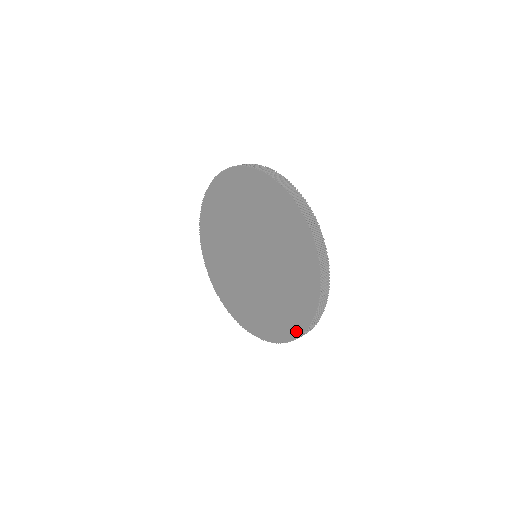
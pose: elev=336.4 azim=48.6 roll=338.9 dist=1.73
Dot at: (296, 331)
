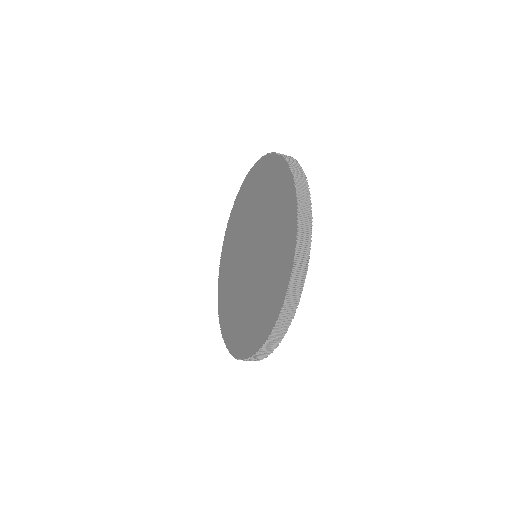
Dot at: (285, 283)
